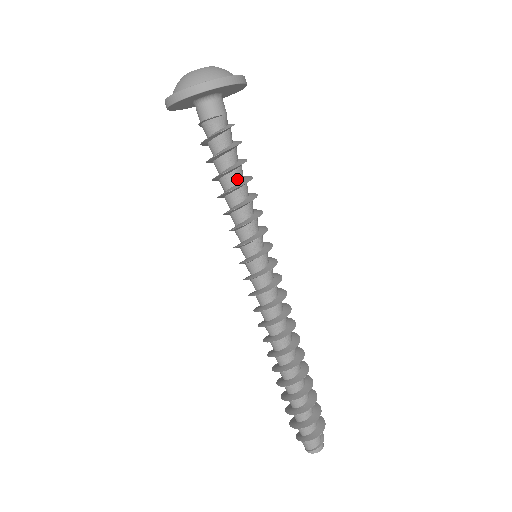
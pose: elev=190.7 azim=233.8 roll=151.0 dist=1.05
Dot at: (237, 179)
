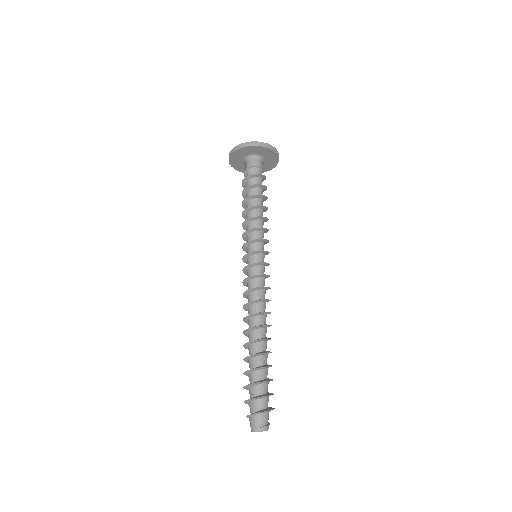
Dot at: (262, 204)
